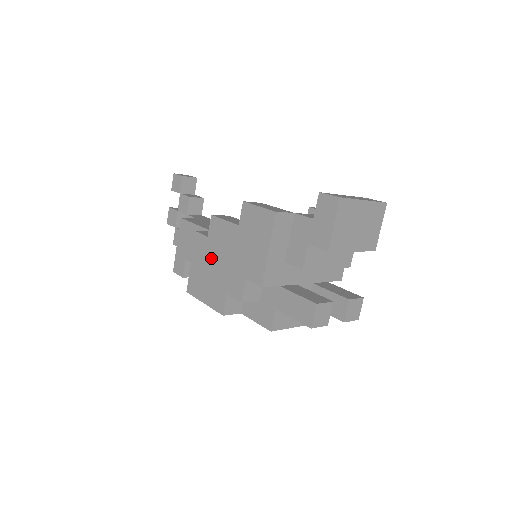
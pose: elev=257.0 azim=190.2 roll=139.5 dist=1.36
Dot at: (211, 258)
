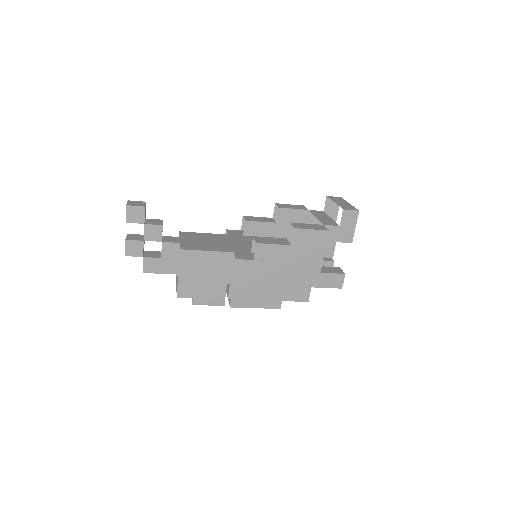
Dot at: (261, 275)
